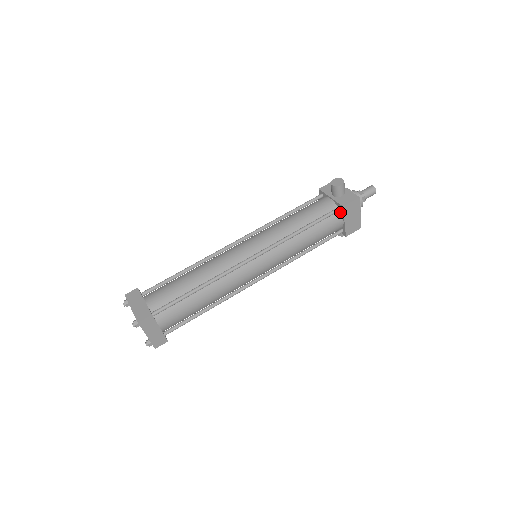
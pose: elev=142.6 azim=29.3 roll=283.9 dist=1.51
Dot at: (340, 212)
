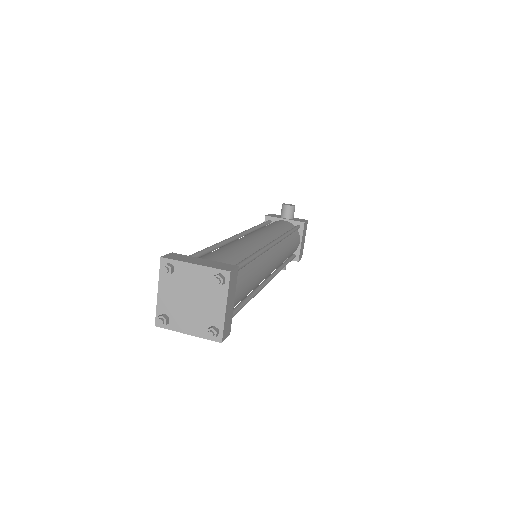
Dot at: (298, 231)
